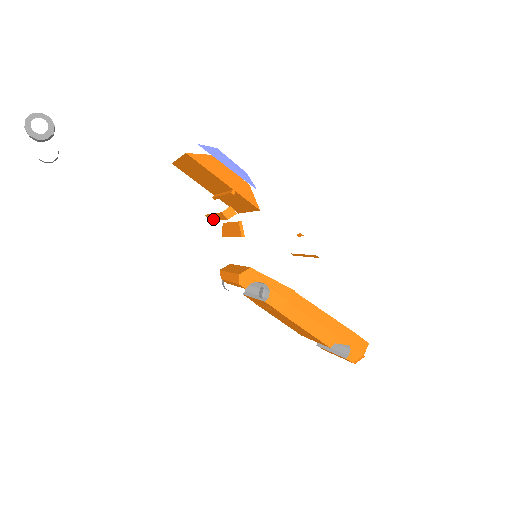
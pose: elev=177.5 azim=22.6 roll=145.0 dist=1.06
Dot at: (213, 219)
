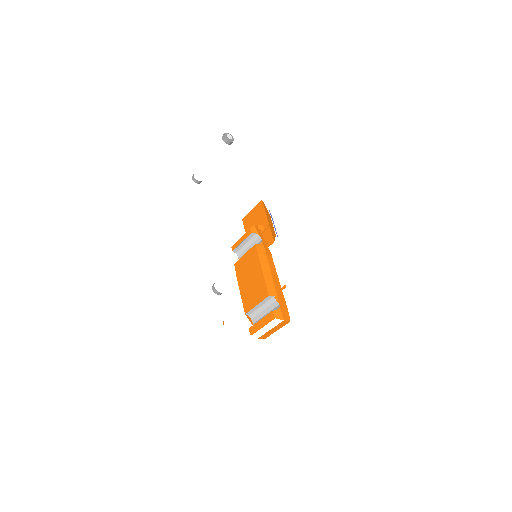
Dot at: occluded
